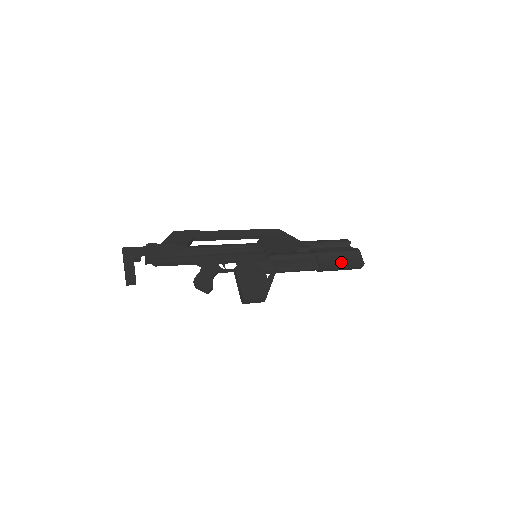
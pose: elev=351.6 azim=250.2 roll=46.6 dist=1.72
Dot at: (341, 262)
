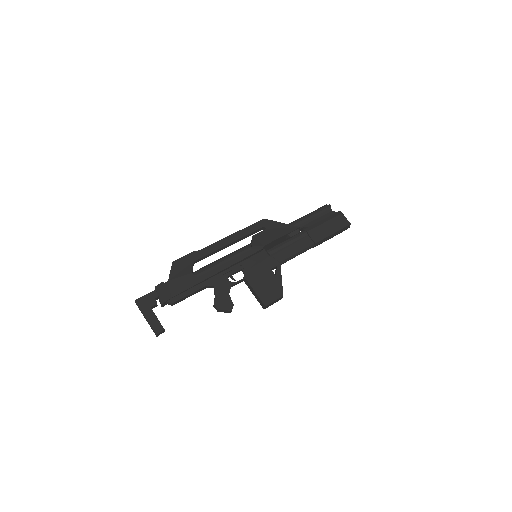
Dot at: (331, 232)
